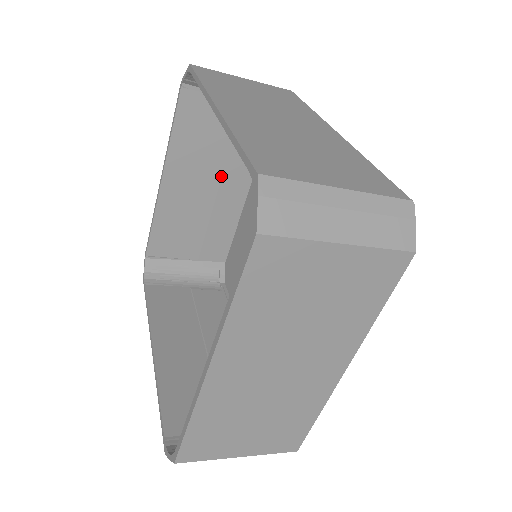
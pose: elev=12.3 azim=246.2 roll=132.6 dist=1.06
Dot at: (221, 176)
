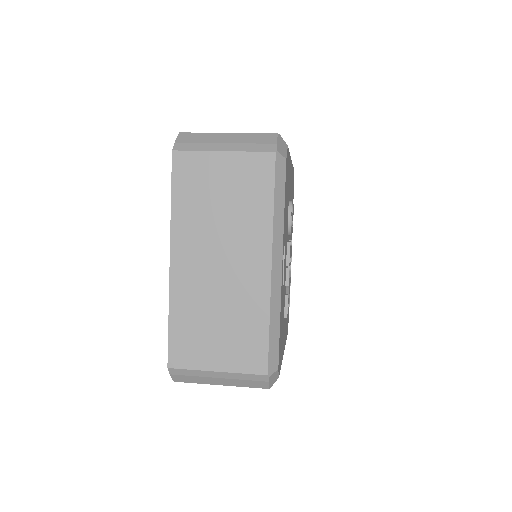
Dot at: occluded
